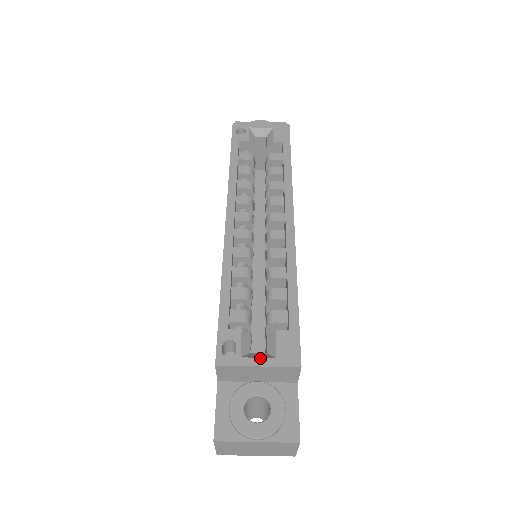
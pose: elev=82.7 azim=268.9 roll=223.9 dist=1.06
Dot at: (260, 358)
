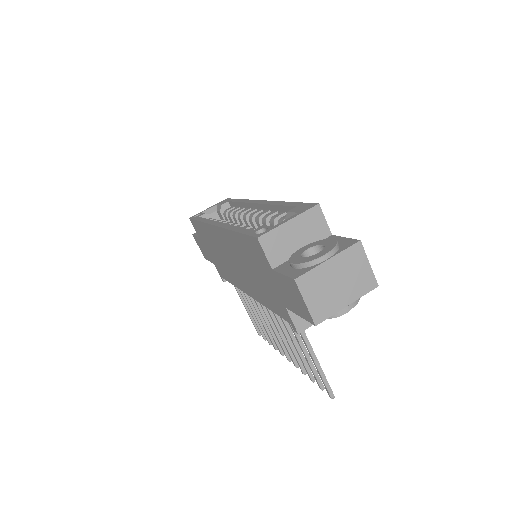
Dot at: (287, 219)
